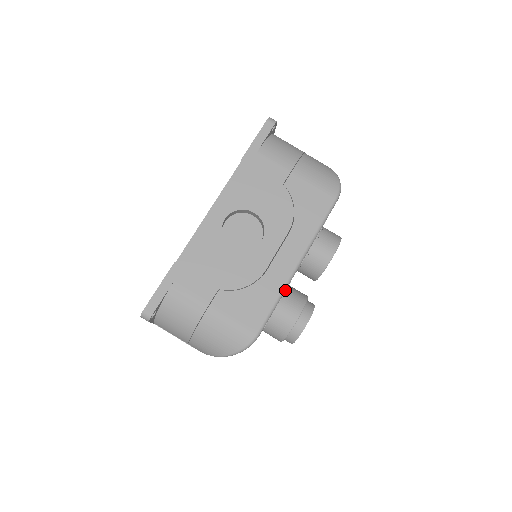
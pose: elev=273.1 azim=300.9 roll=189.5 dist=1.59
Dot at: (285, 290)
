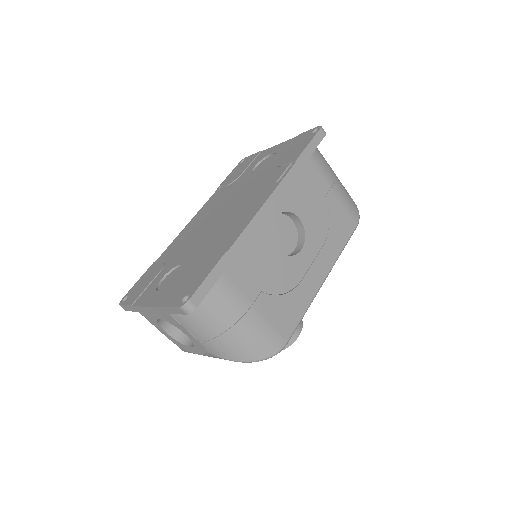
Dot at: occluded
